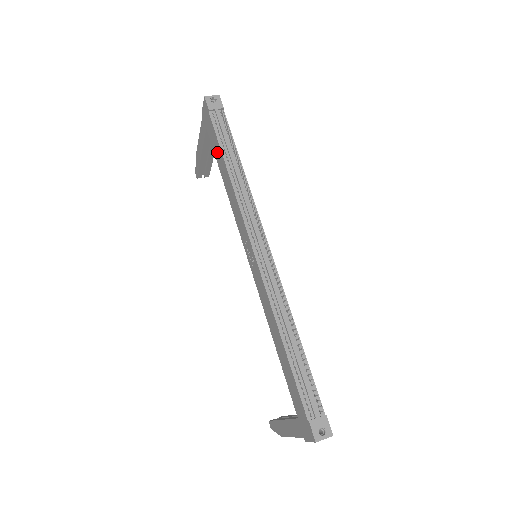
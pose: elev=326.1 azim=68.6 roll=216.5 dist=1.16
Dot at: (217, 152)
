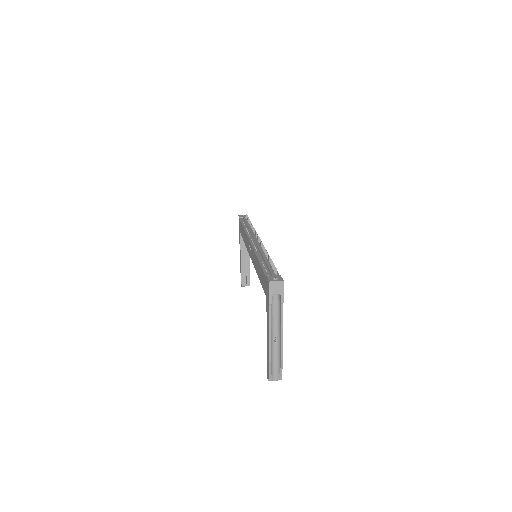
Dot at: occluded
